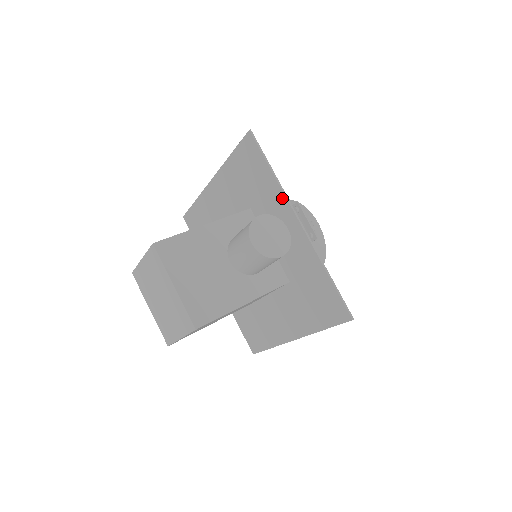
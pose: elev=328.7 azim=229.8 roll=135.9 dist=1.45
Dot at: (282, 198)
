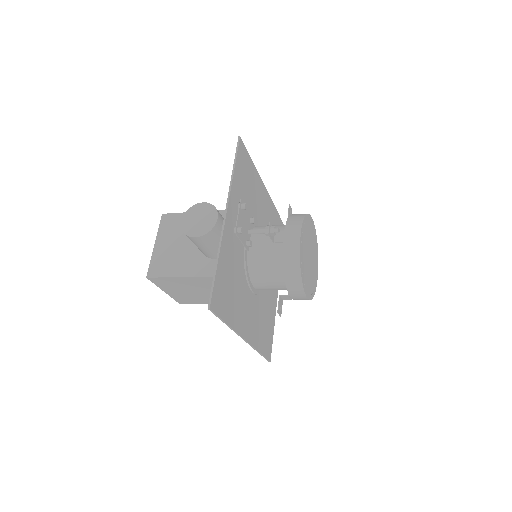
Dot at: (230, 193)
